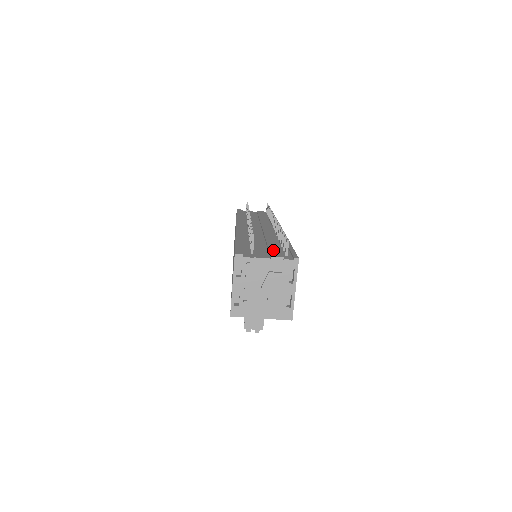
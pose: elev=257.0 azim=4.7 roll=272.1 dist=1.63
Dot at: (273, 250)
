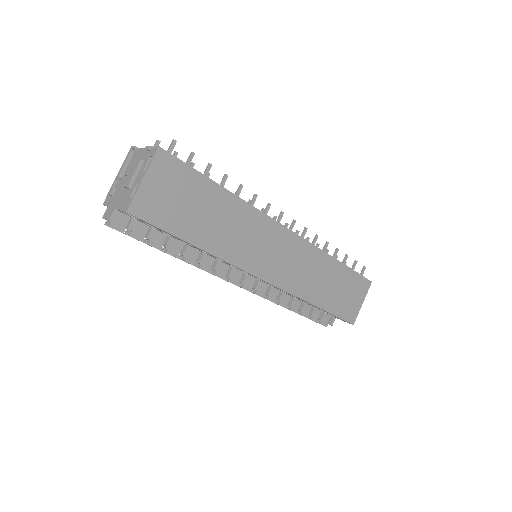
Dot at: occluded
